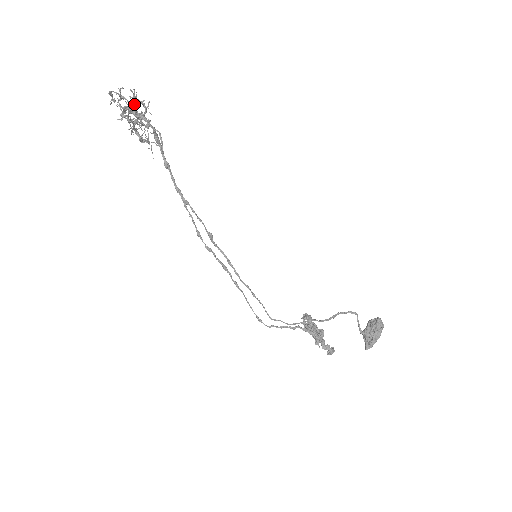
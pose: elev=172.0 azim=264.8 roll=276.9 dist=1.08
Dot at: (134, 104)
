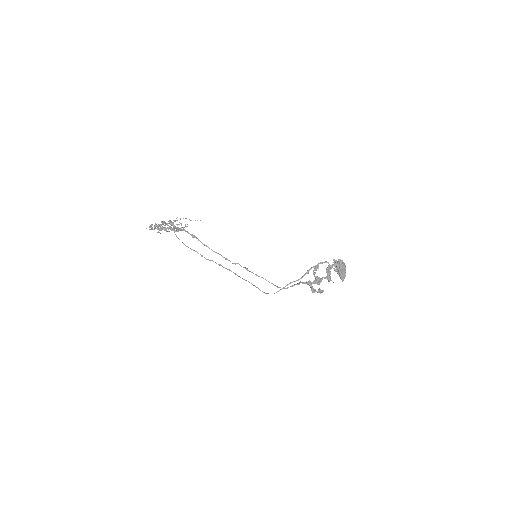
Dot at: (160, 224)
